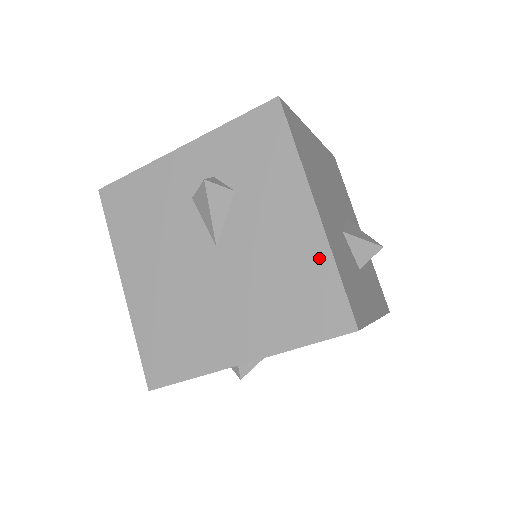
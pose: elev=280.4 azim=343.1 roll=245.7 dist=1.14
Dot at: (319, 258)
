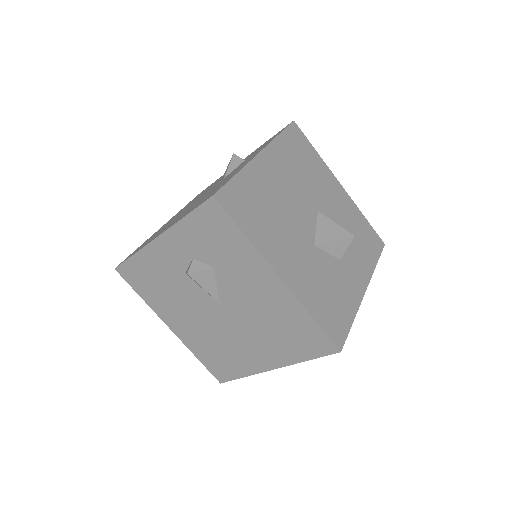
Dot at: (296, 310)
